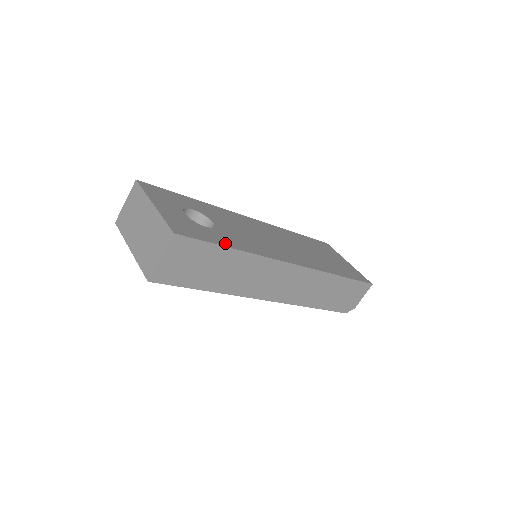
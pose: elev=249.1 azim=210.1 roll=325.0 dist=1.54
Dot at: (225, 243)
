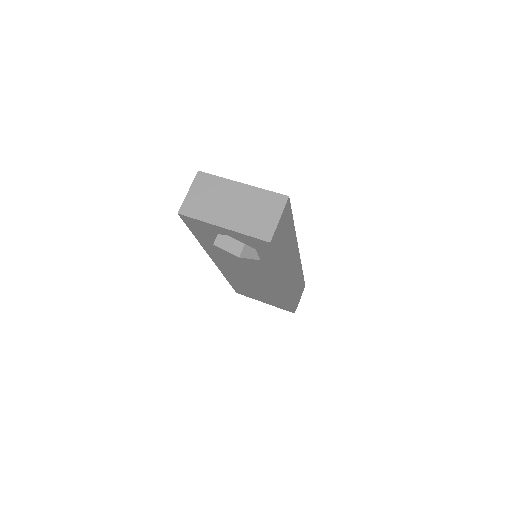
Dot at: occluded
